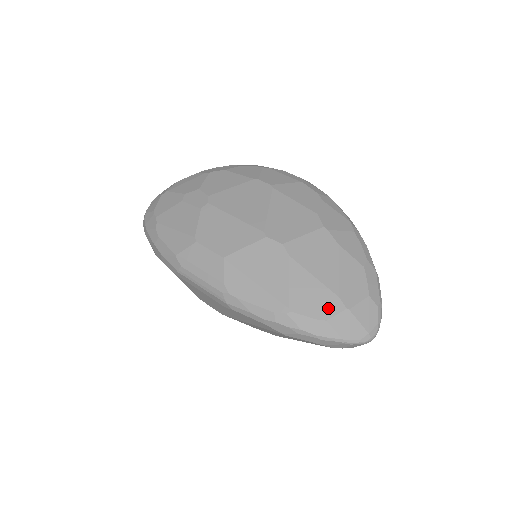
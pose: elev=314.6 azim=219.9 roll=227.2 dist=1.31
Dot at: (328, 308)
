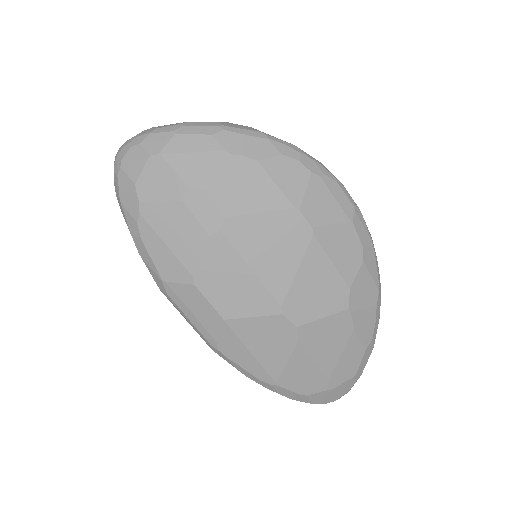
Dot at: (313, 387)
